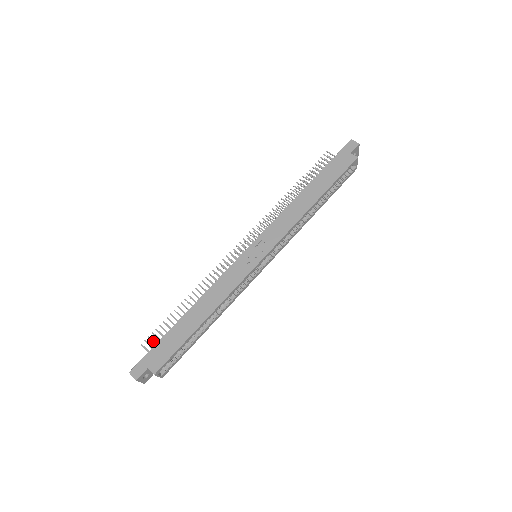
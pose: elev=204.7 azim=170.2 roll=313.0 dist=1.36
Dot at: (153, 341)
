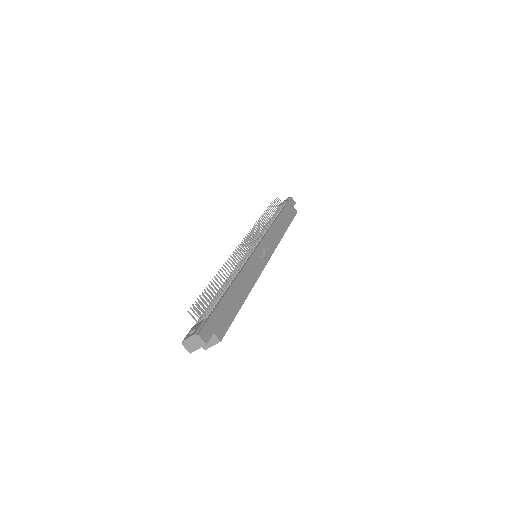
Dot at: (204, 307)
